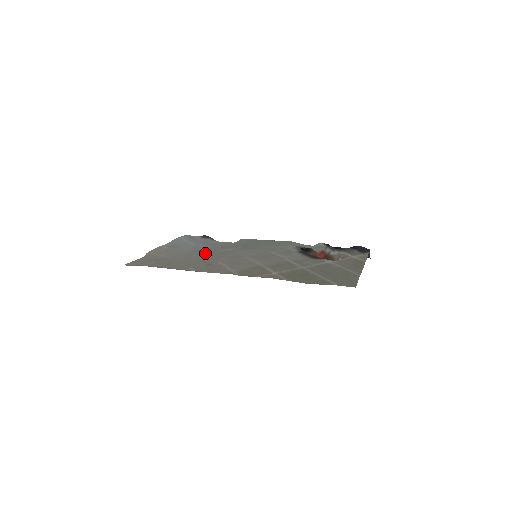
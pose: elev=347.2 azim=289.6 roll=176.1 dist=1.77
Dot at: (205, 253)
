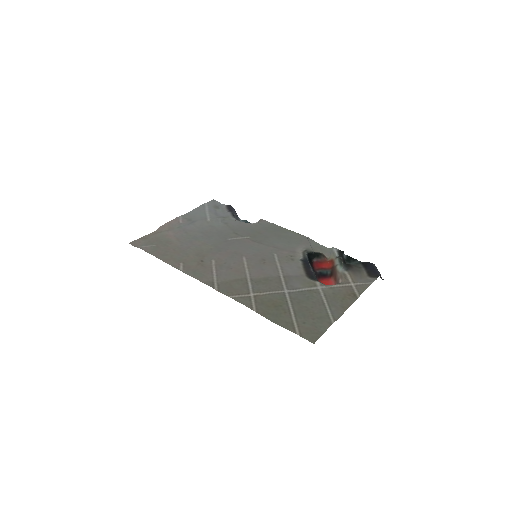
Dot at: (211, 240)
